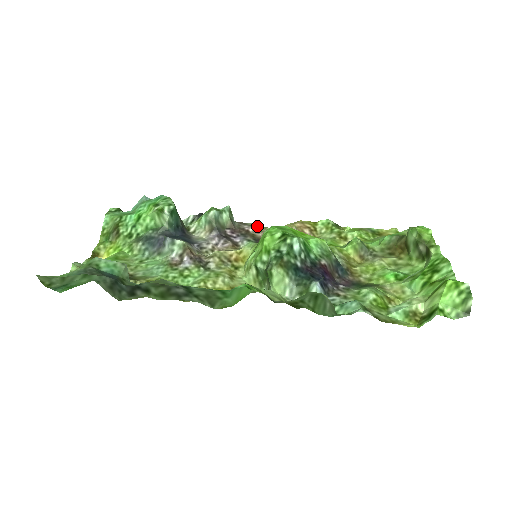
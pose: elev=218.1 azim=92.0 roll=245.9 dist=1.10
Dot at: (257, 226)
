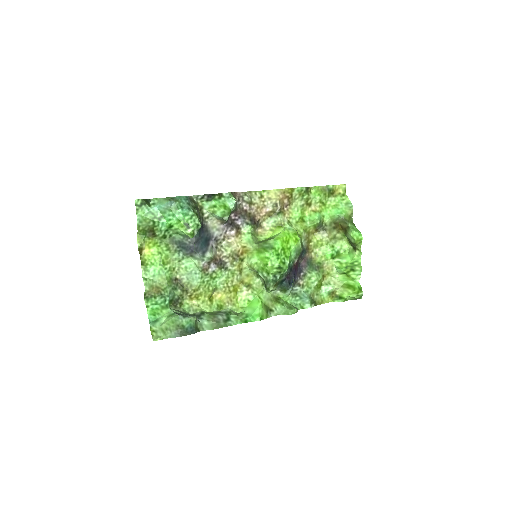
Dot at: (250, 193)
